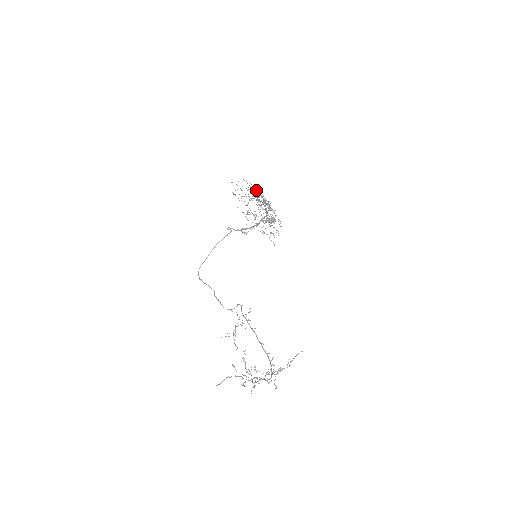
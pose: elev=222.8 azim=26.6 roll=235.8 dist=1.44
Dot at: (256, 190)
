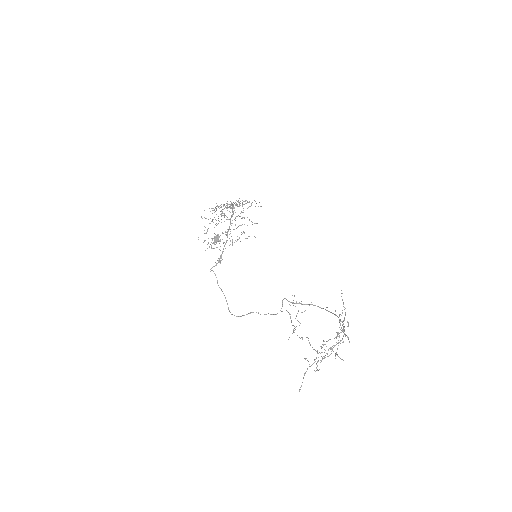
Dot at: occluded
